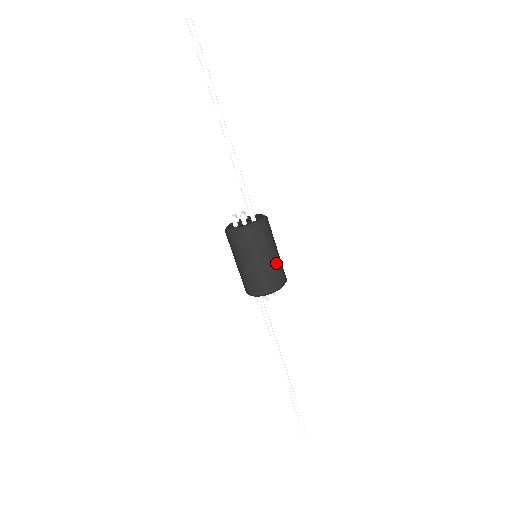
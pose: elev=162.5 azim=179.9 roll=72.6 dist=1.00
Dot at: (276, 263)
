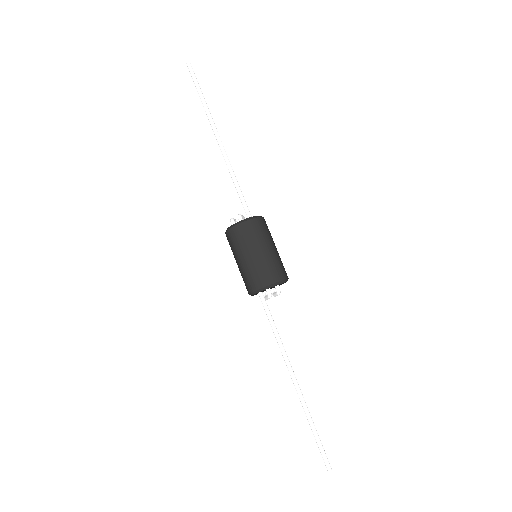
Dot at: (274, 257)
